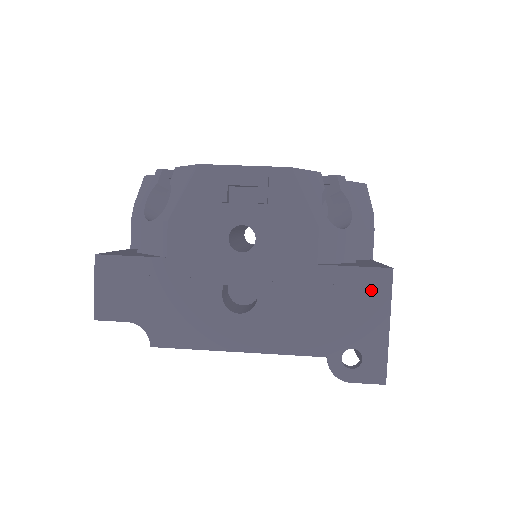
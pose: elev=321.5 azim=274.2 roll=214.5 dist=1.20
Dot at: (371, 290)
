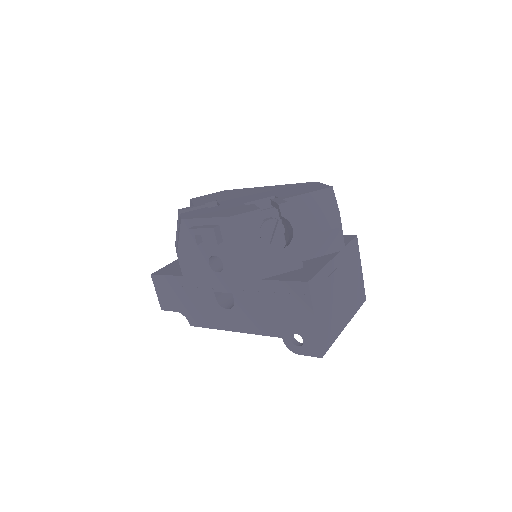
Dot at: (297, 296)
